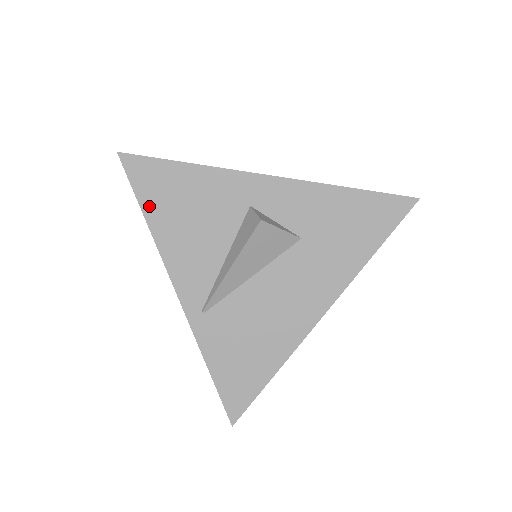
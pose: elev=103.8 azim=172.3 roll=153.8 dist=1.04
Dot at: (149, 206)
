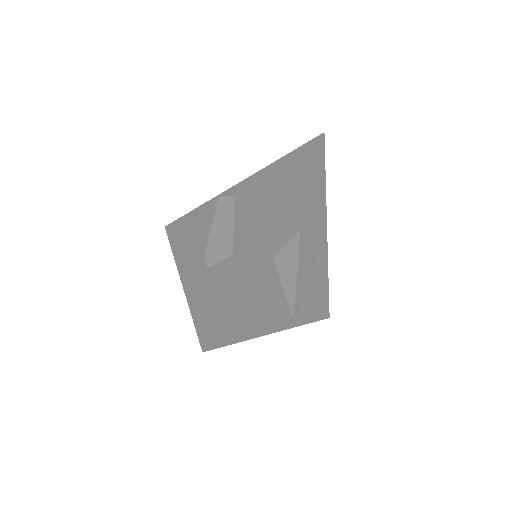
Dot at: (239, 336)
